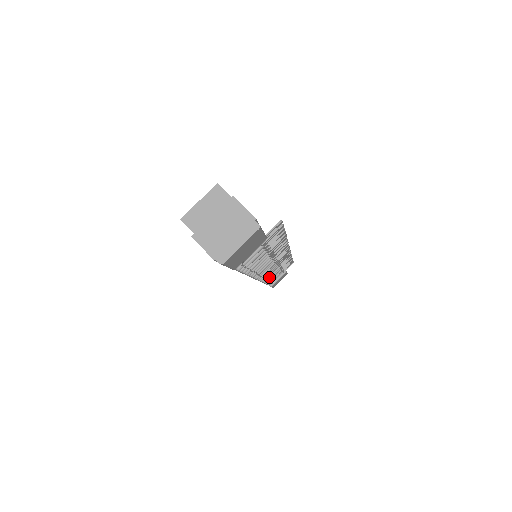
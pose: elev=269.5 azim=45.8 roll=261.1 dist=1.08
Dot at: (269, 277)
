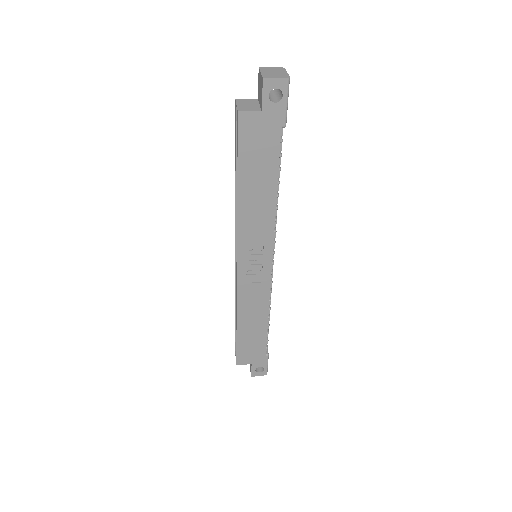
Dot at: (269, 304)
